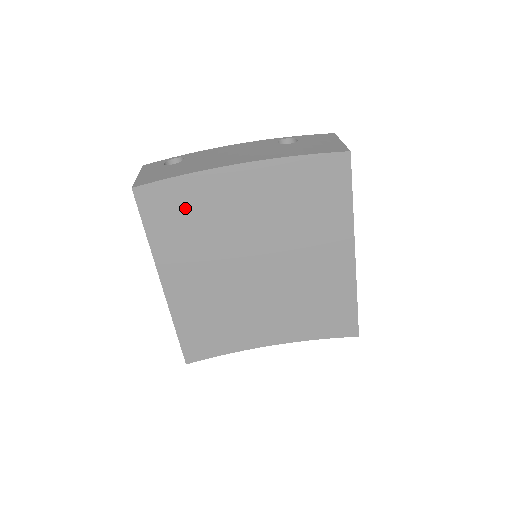
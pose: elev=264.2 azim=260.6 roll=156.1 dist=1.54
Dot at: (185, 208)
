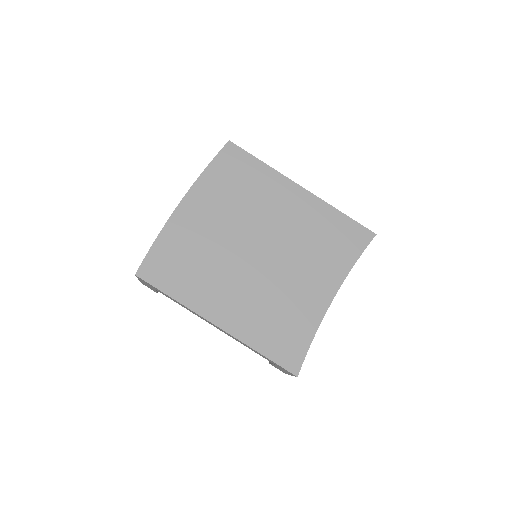
Dot at: (177, 257)
